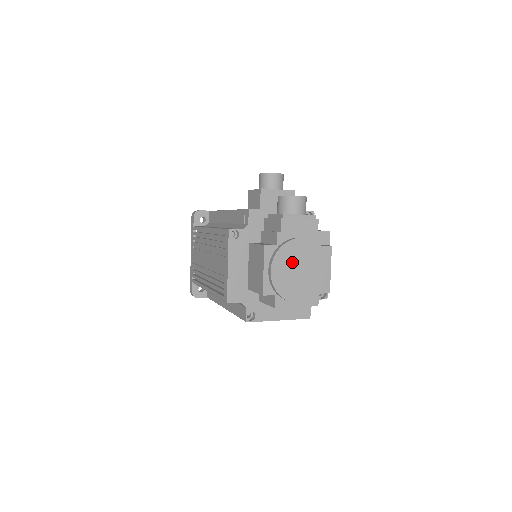
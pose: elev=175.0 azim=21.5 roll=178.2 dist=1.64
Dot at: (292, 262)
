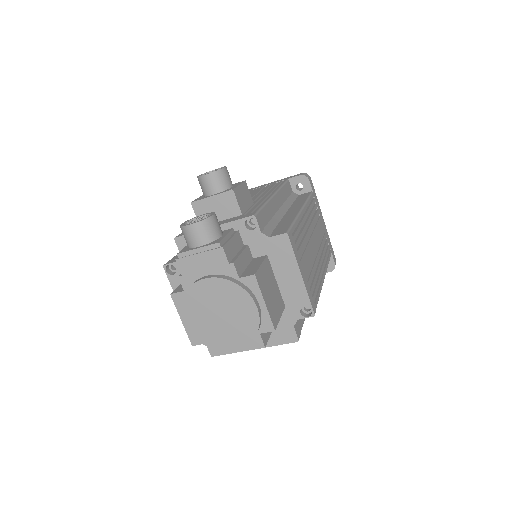
Dot at: (205, 308)
